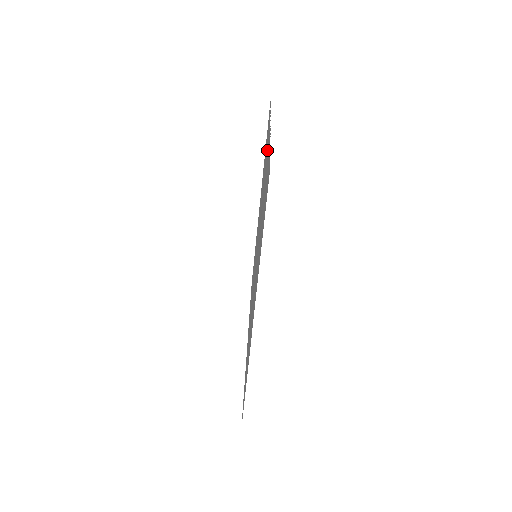
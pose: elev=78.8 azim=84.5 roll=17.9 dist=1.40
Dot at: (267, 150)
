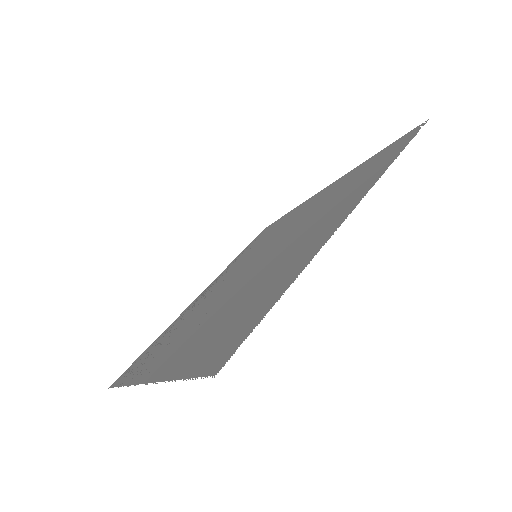
Dot at: (329, 221)
